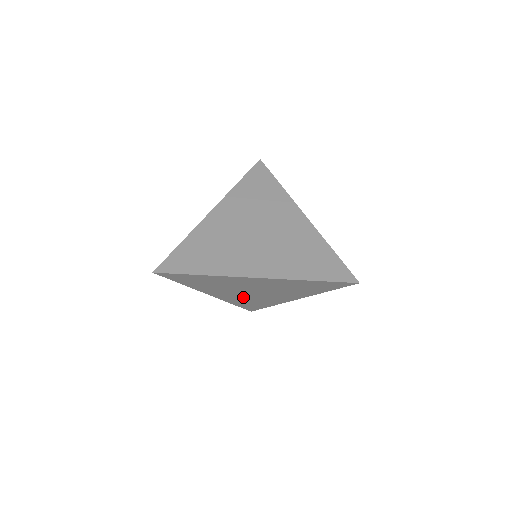
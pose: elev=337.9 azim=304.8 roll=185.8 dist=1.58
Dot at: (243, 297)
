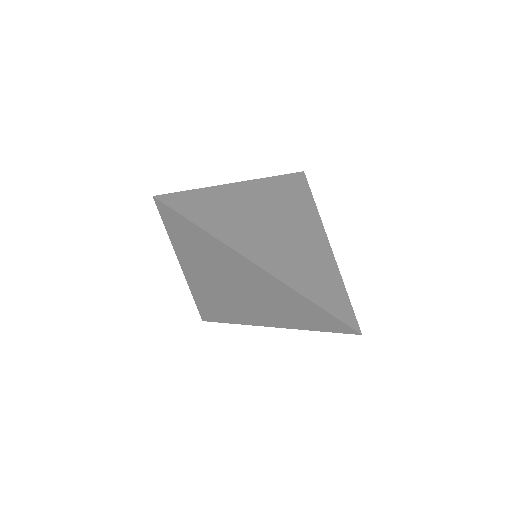
Dot at: (216, 293)
